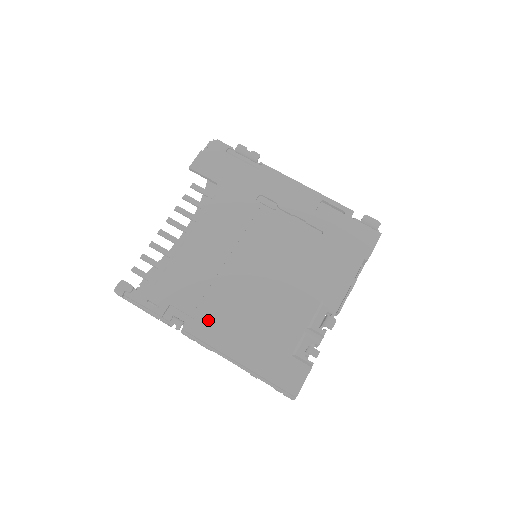
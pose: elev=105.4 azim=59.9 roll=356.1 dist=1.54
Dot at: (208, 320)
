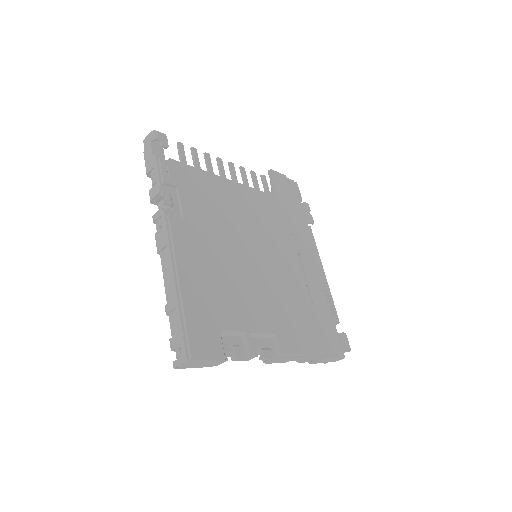
Dot at: (191, 229)
